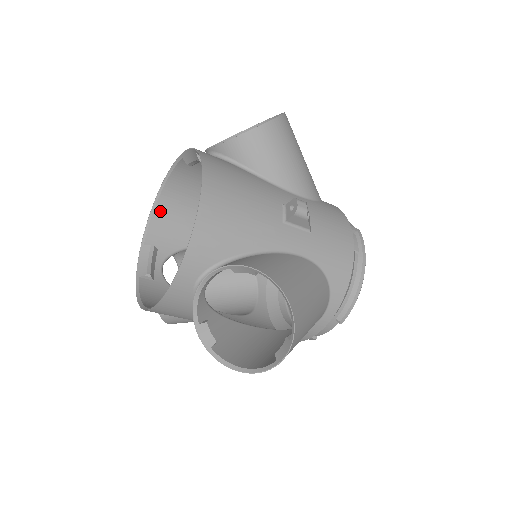
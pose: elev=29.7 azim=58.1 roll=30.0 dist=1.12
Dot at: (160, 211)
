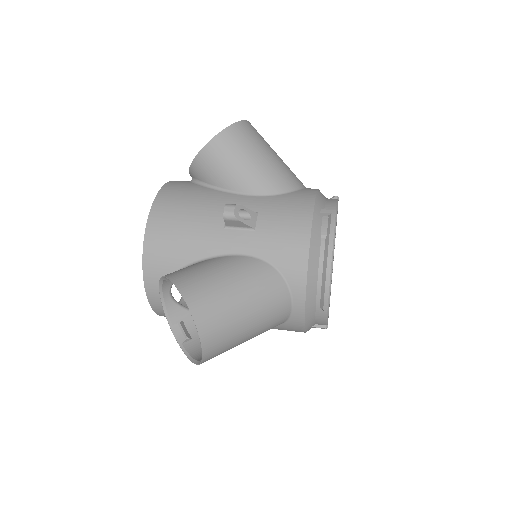
Dot at: occluded
